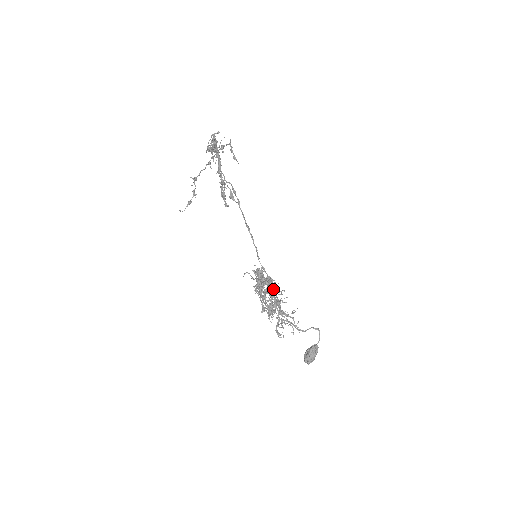
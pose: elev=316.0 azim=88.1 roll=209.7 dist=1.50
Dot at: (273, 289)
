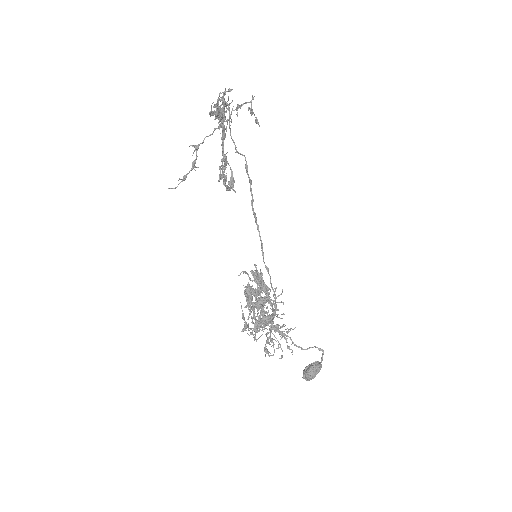
Dot at: occluded
